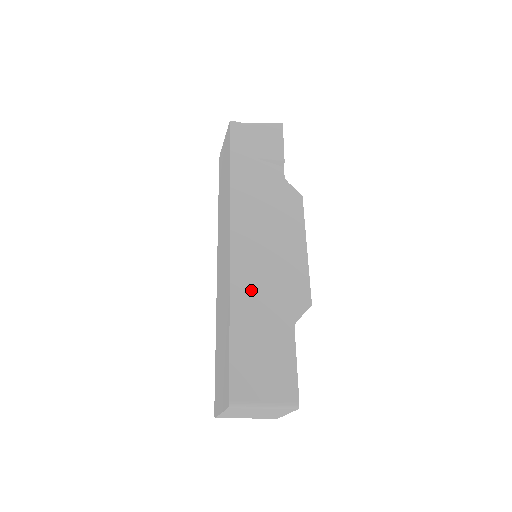
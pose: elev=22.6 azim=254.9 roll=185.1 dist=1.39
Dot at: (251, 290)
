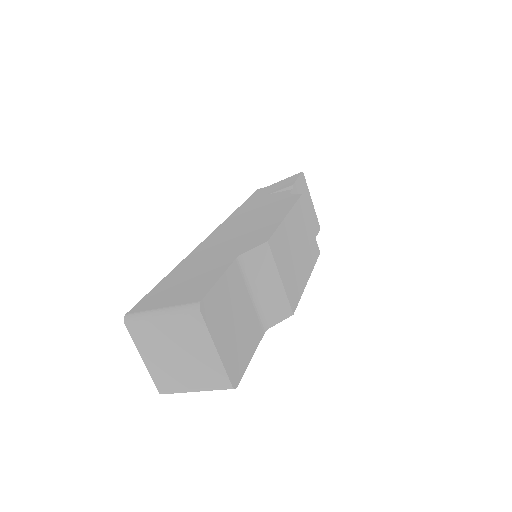
Dot at: (208, 250)
